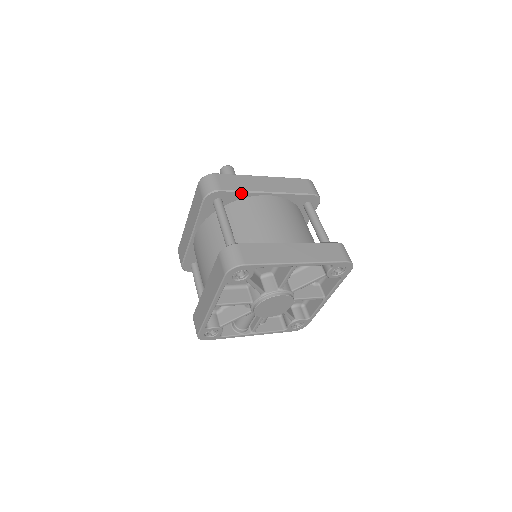
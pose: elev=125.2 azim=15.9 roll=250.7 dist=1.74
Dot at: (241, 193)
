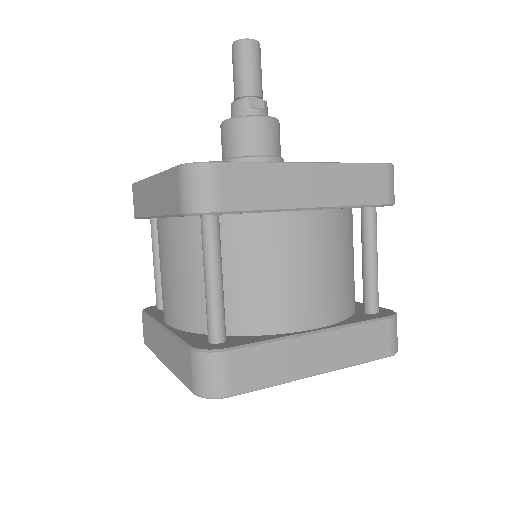
Dot at: (258, 212)
